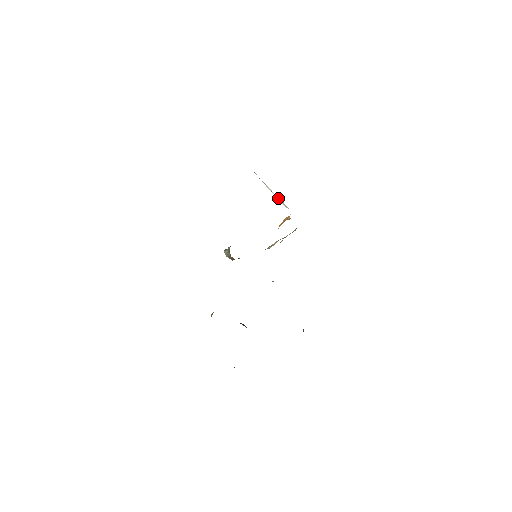
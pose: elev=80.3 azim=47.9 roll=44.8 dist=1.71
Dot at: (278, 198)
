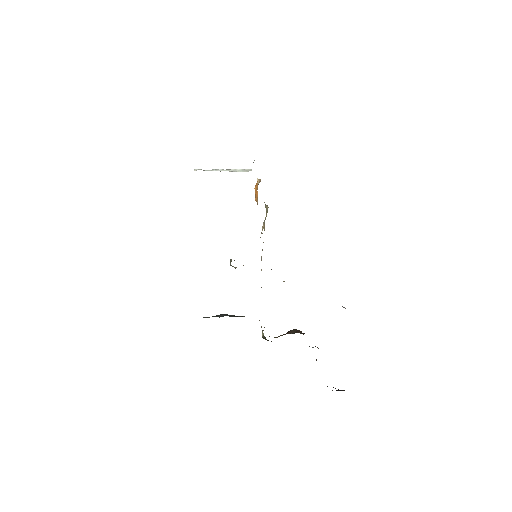
Dot at: (234, 170)
